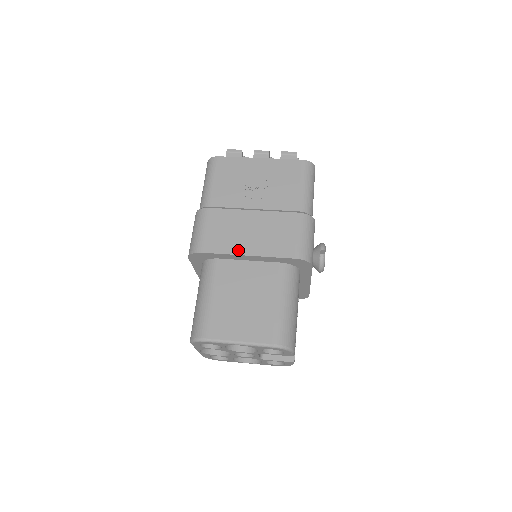
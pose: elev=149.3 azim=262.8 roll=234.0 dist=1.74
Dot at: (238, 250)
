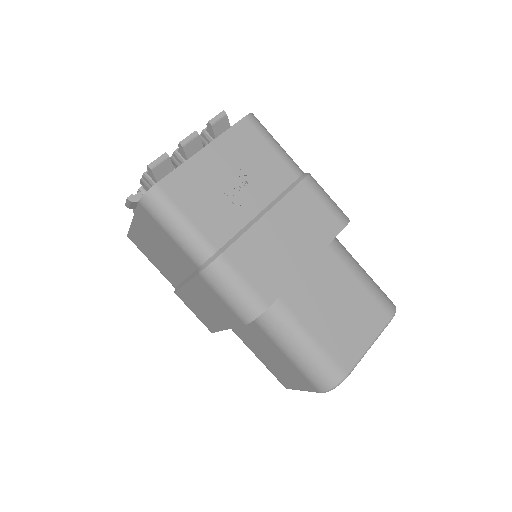
Dot at: (296, 268)
